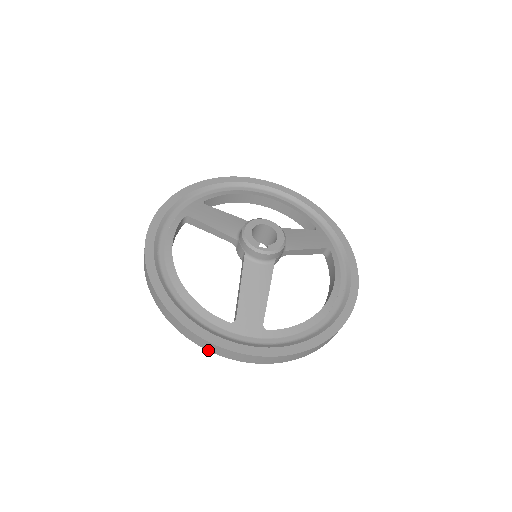
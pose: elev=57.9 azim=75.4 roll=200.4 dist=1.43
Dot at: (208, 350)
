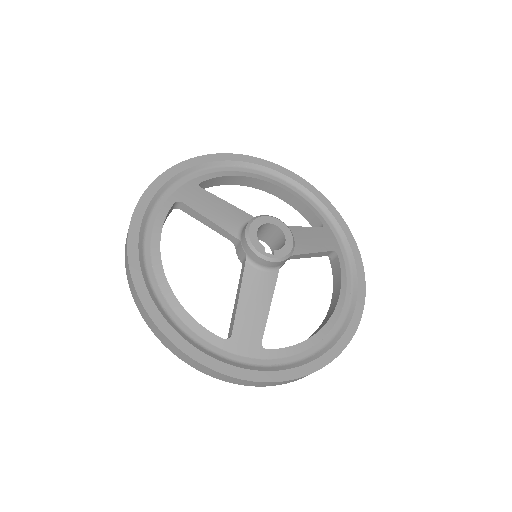
Dot at: (197, 369)
